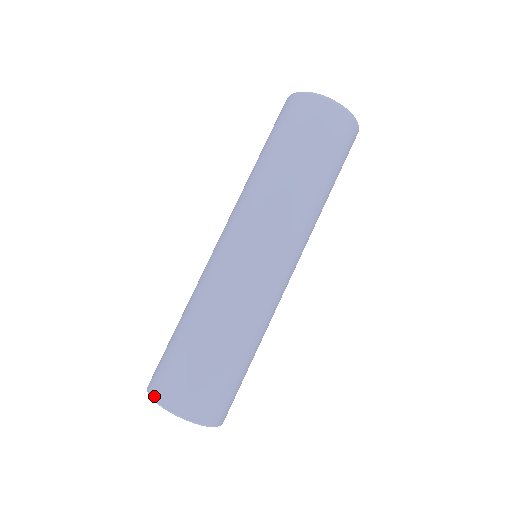
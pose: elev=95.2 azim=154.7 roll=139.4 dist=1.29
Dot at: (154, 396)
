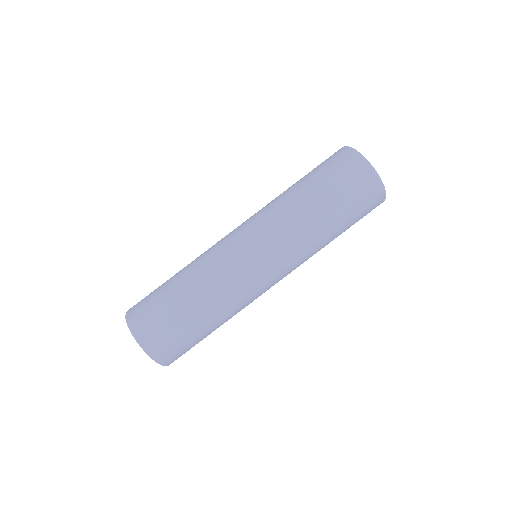
Dot at: occluded
